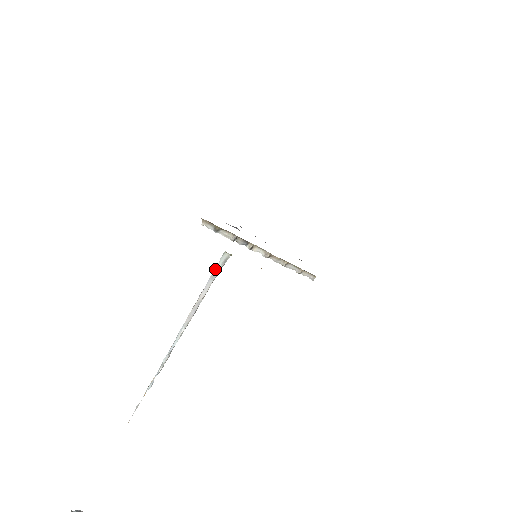
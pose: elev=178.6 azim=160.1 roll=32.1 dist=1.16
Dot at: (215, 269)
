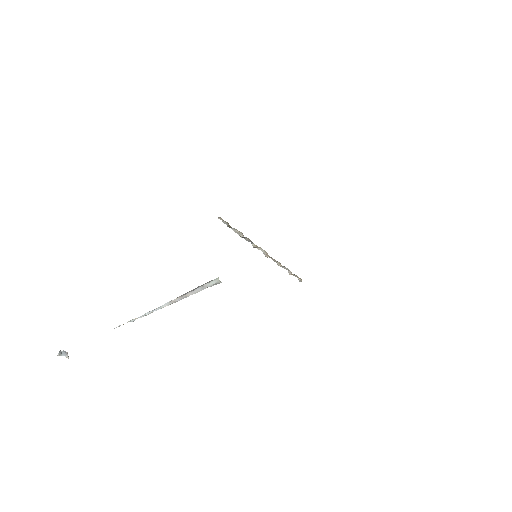
Dot at: (206, 284)
